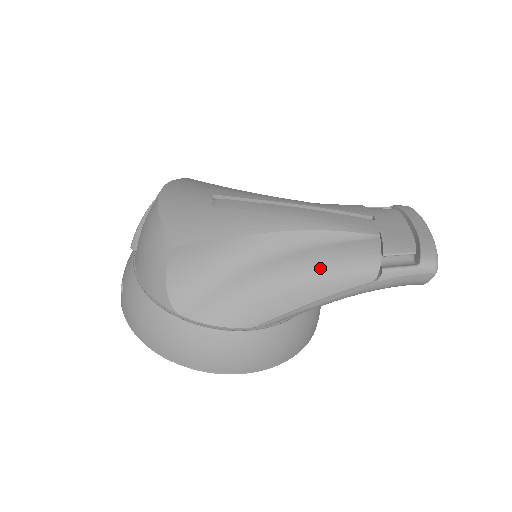
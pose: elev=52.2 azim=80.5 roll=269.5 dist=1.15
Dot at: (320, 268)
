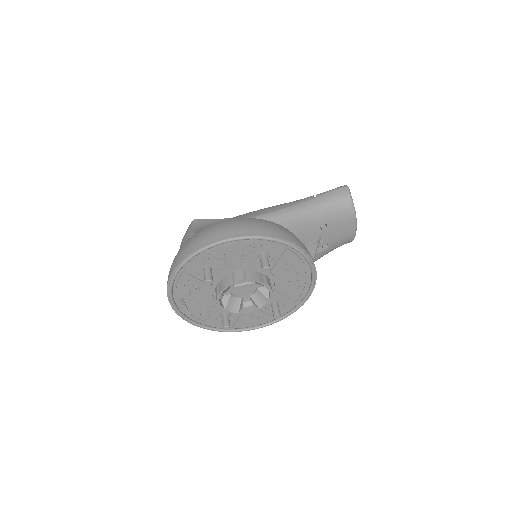
Dot at: occluded
